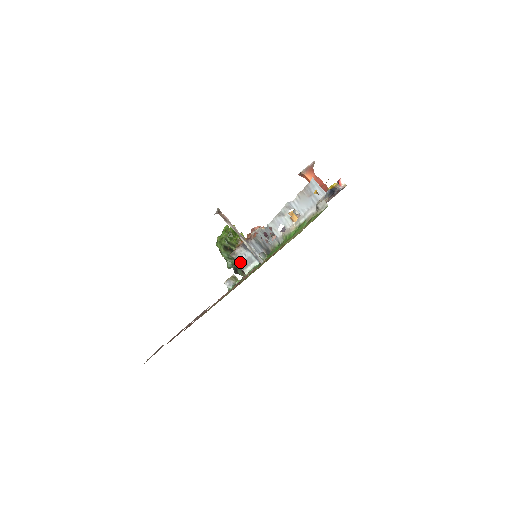
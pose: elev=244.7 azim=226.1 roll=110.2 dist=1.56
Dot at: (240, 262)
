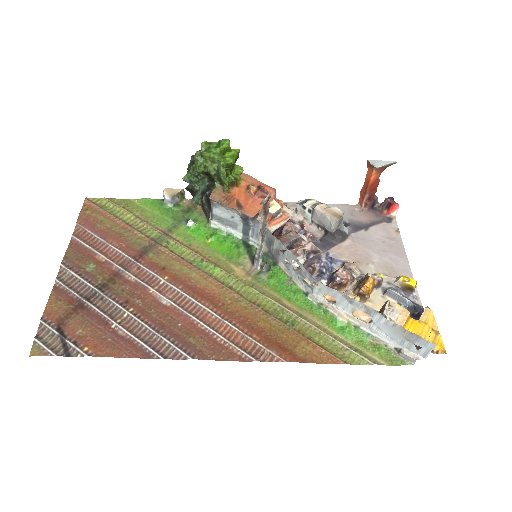
Dot at: (216, 212)
